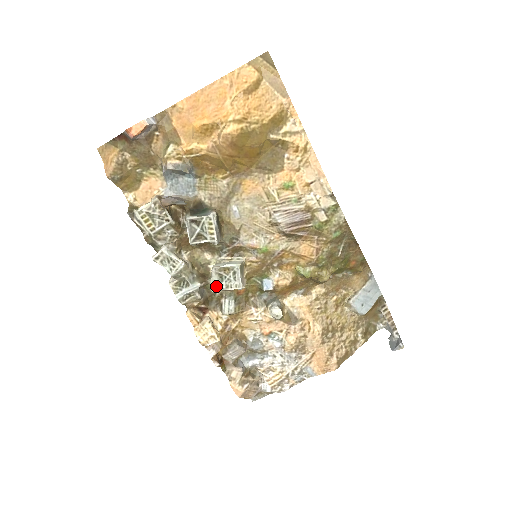
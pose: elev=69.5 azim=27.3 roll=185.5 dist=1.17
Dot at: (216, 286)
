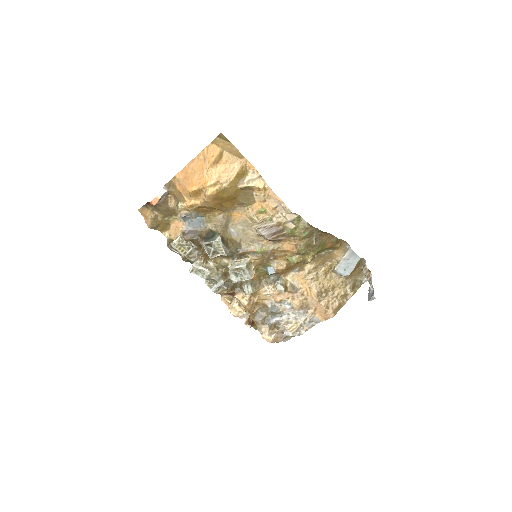
Dot at: (234, 280)
